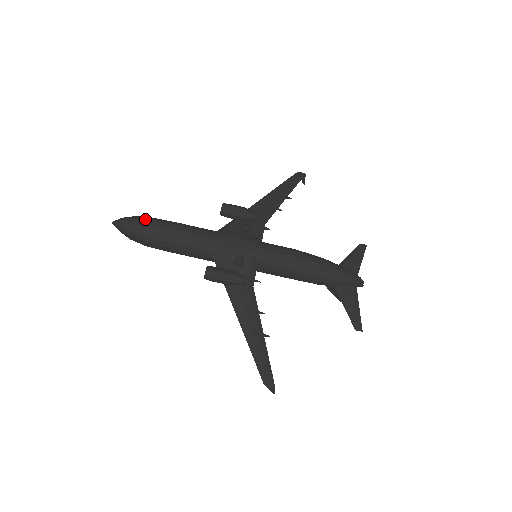
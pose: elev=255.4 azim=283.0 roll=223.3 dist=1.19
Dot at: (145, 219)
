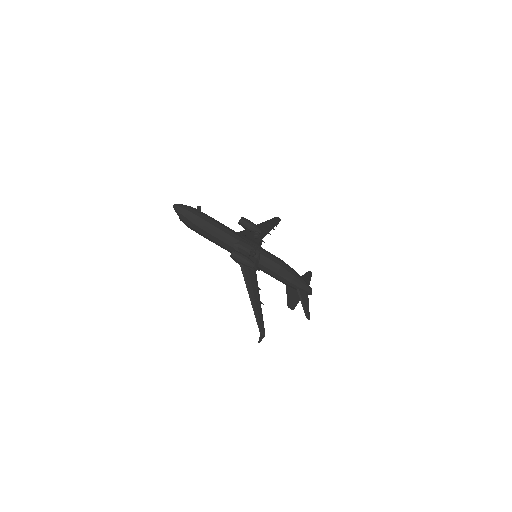
Dot at: (200, 209)
